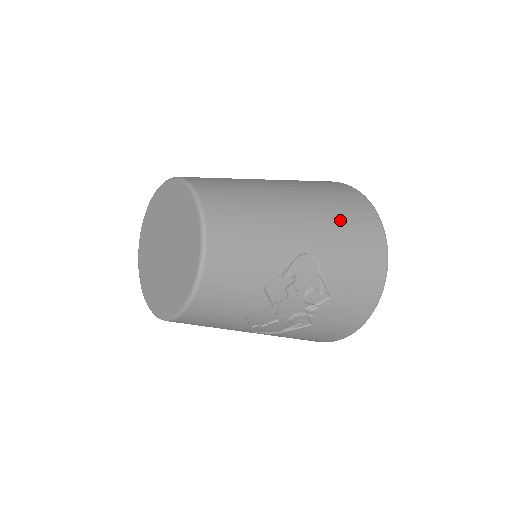
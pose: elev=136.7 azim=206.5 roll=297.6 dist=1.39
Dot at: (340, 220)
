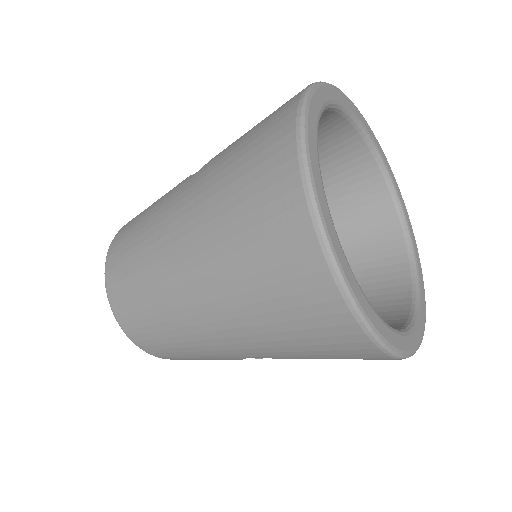
Dot at: (277, 333)
